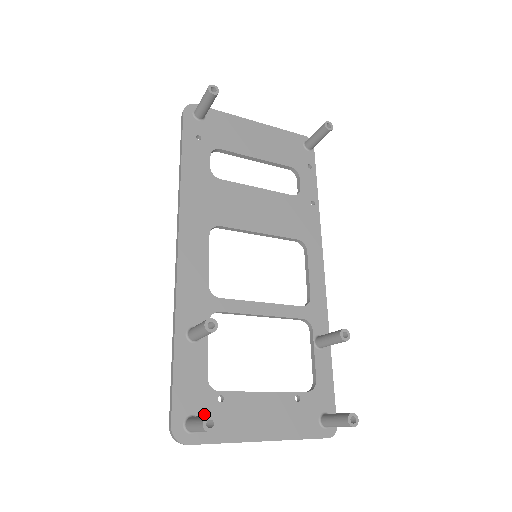
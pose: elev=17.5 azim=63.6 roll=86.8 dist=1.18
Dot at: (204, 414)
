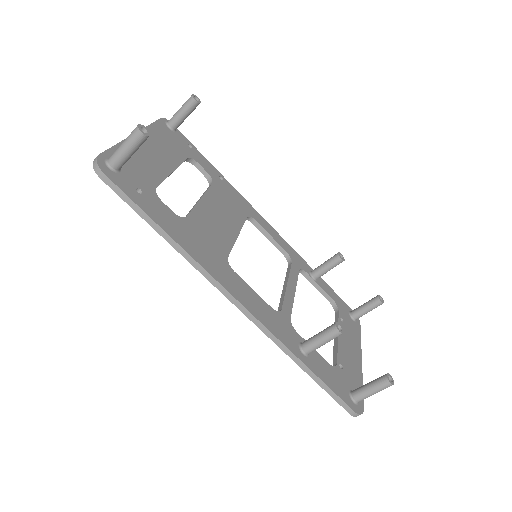
Dot at: (349, 384)
